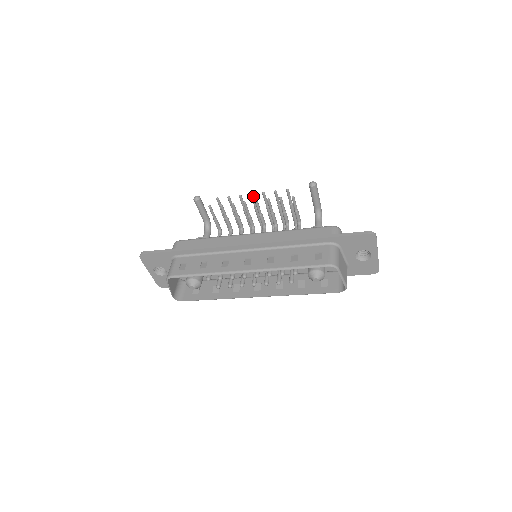
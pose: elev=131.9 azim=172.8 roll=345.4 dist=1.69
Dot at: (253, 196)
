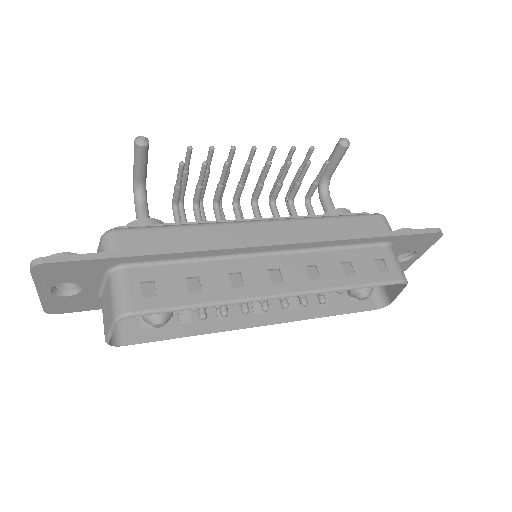
Dot at: (255, 151)
